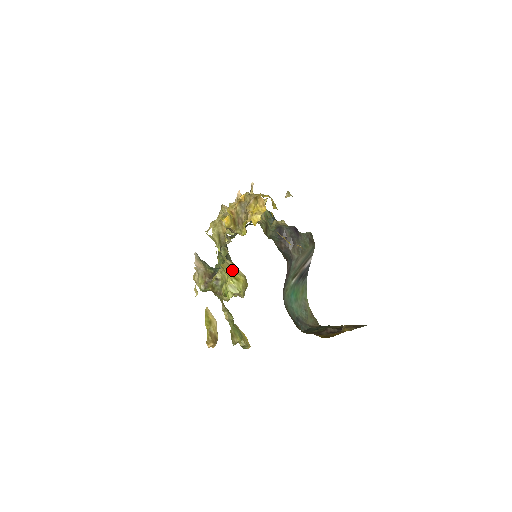
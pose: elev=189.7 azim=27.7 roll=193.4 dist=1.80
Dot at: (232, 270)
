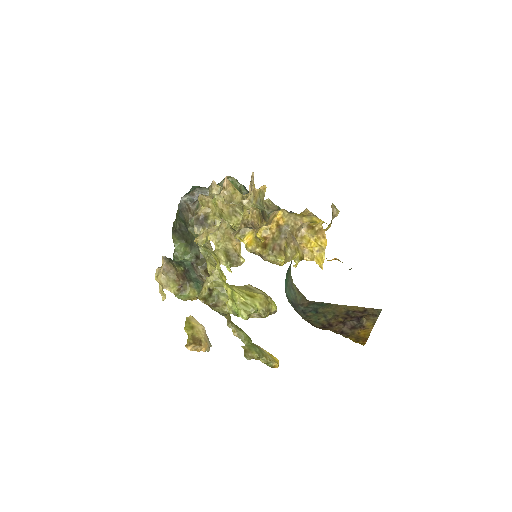
Dot at: (248, 290)
